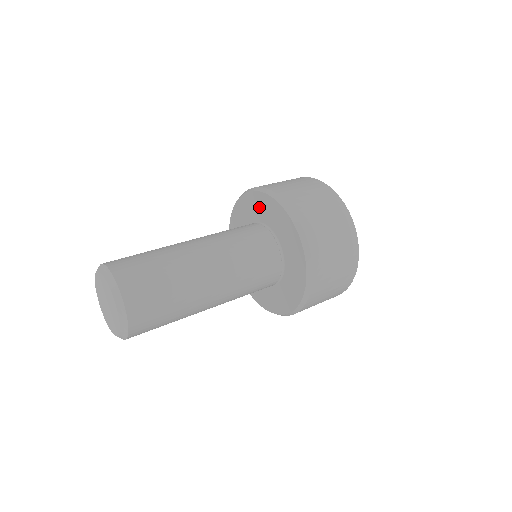
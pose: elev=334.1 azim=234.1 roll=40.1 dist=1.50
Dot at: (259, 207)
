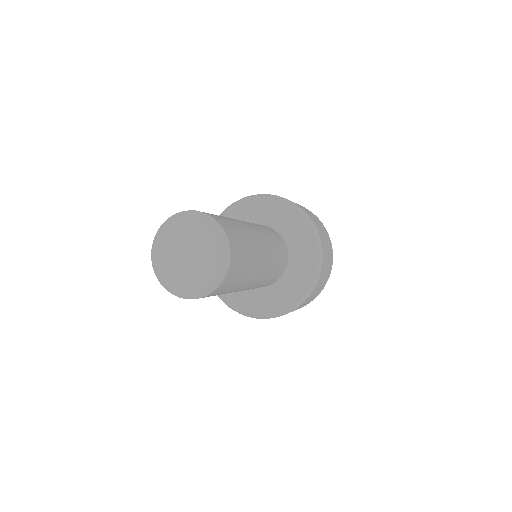
Dot at: (236, 219)
